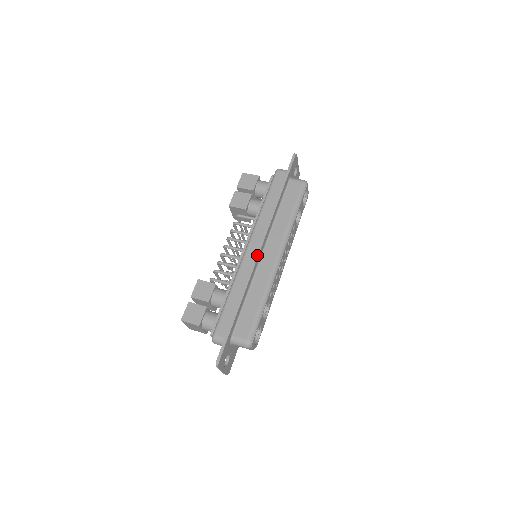
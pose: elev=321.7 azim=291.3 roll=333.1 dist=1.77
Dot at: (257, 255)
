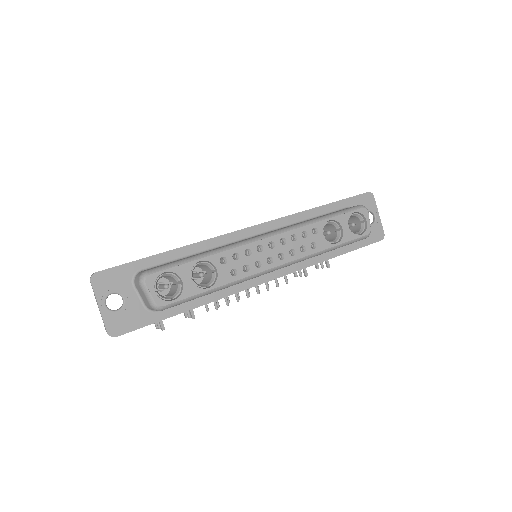
Dot at: (242, 229)
